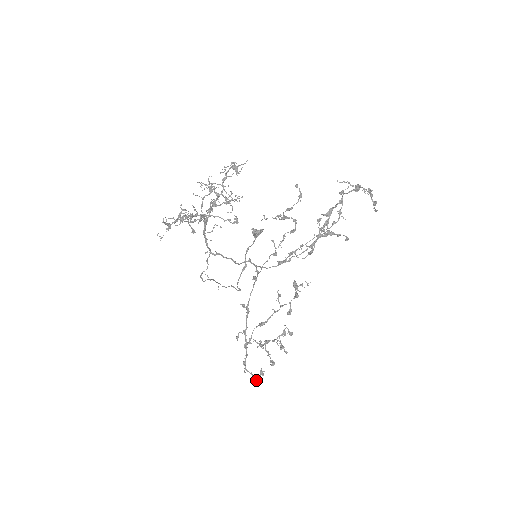
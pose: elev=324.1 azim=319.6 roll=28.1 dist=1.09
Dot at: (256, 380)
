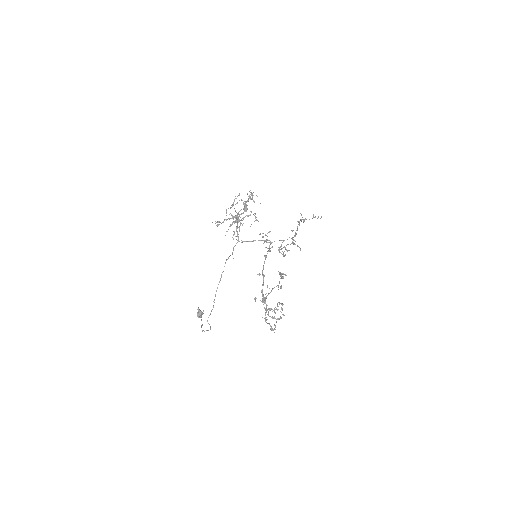
Dot at: (273, 329)
